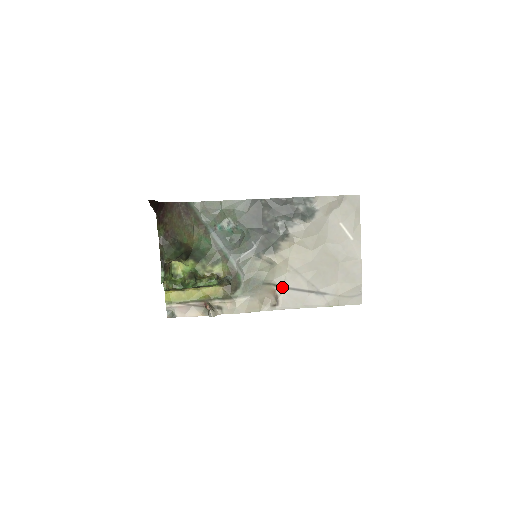
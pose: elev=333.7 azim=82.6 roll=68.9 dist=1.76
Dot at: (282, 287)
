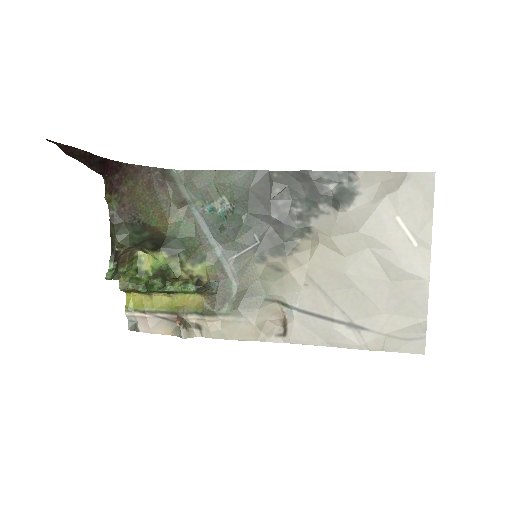
Dot at: (294, 308)
